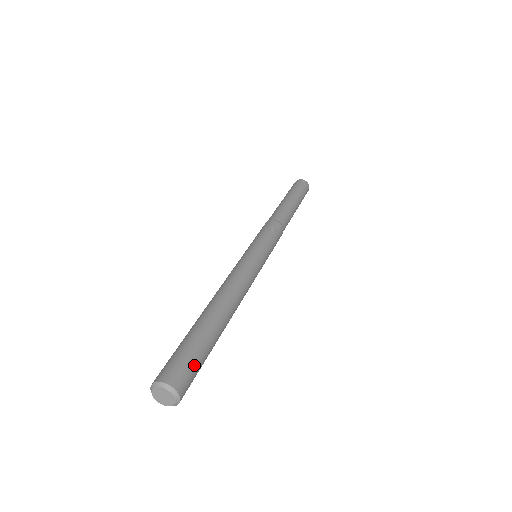
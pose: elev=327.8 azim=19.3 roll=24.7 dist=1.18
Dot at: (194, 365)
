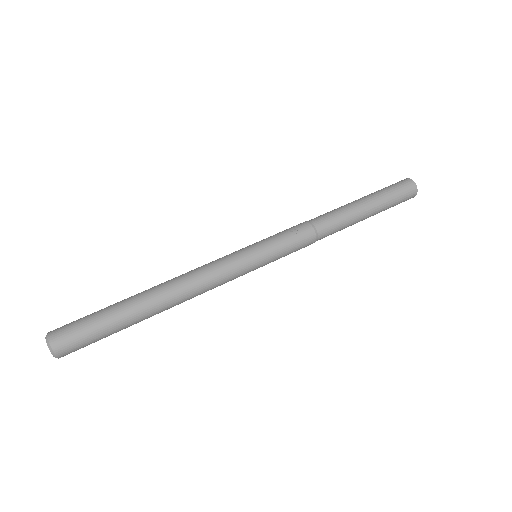
Dot at: (84, 333)
